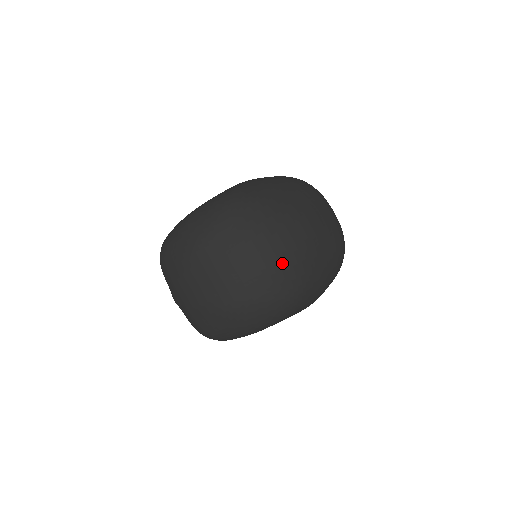
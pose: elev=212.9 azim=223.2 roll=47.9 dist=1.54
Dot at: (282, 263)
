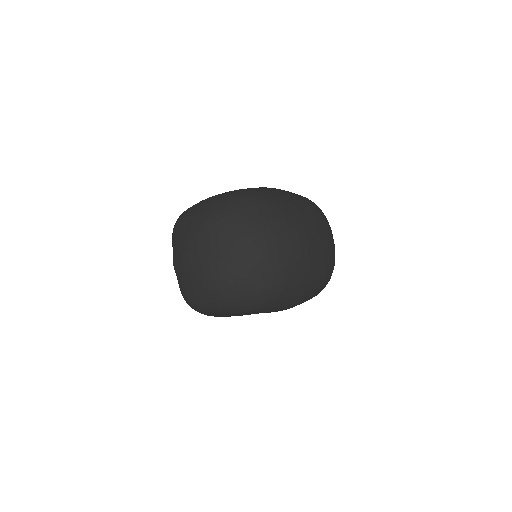
Dot at: (271, 260)
